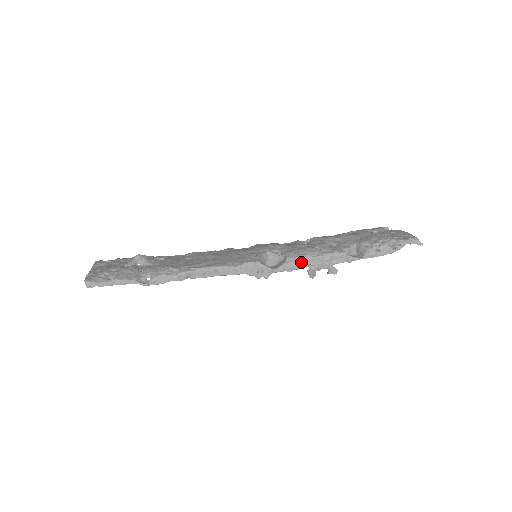
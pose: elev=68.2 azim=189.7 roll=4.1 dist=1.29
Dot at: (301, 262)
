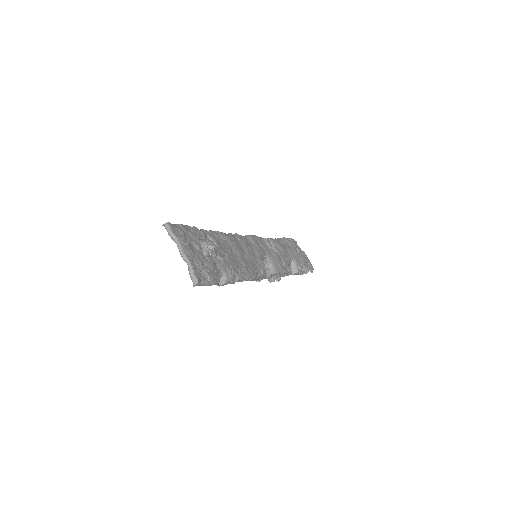
Dot at: (276, 274)
